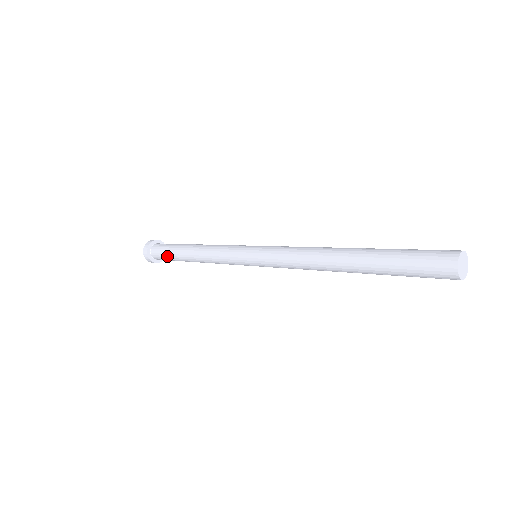
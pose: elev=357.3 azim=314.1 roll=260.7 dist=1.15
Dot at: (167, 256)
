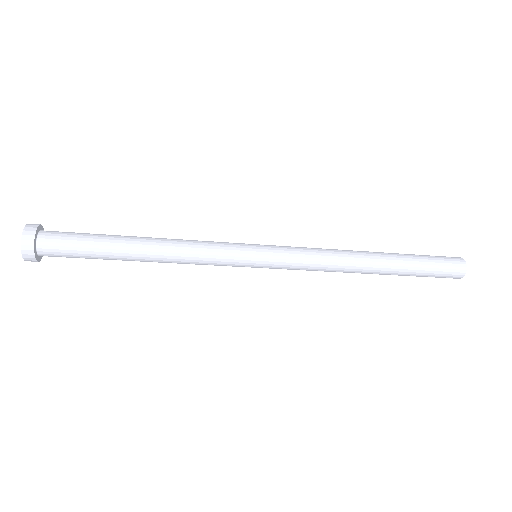
Dot at: (84, 256)
